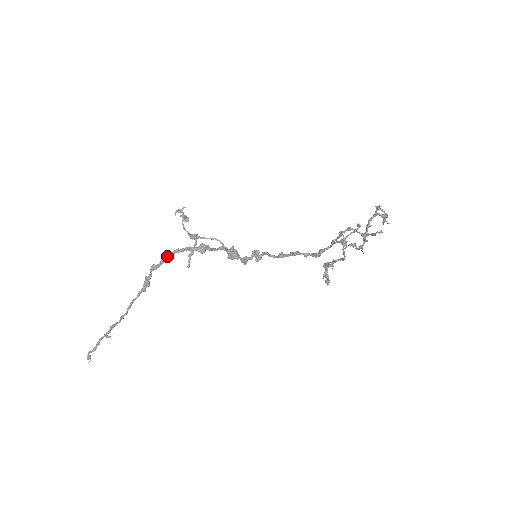
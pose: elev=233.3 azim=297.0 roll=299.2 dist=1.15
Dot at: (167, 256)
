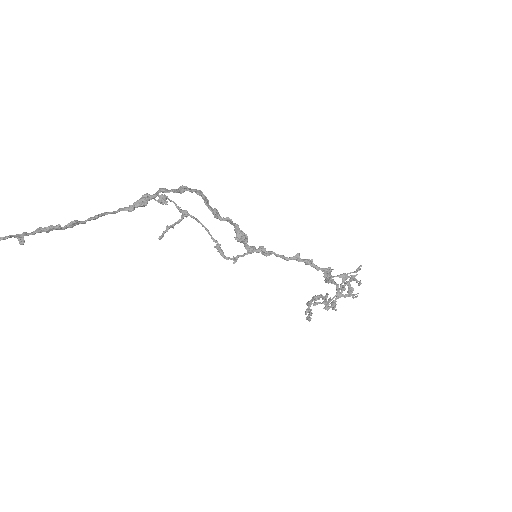
Dot at: (190, 188)
